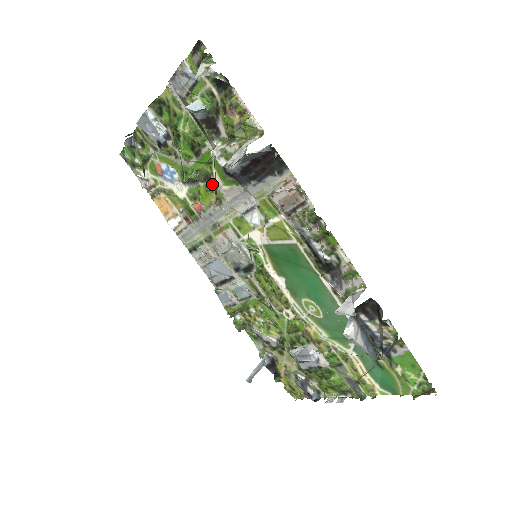
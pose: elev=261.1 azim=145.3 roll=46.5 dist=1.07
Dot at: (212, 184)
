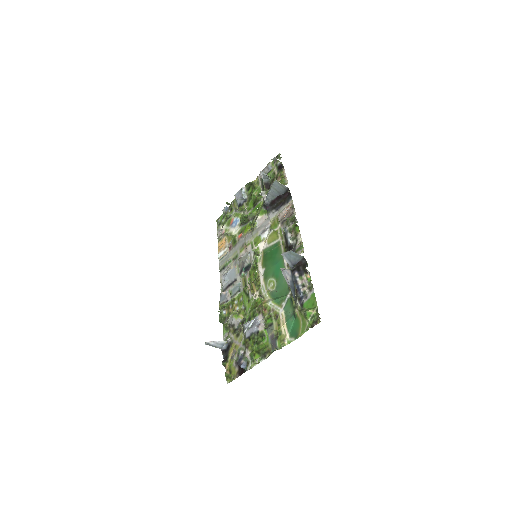
Dot at: (254, 220)
